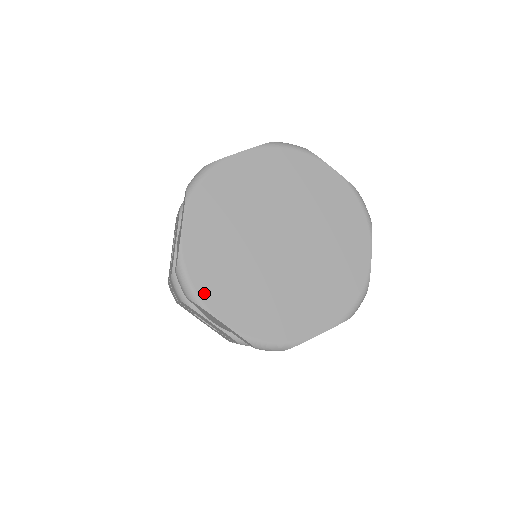
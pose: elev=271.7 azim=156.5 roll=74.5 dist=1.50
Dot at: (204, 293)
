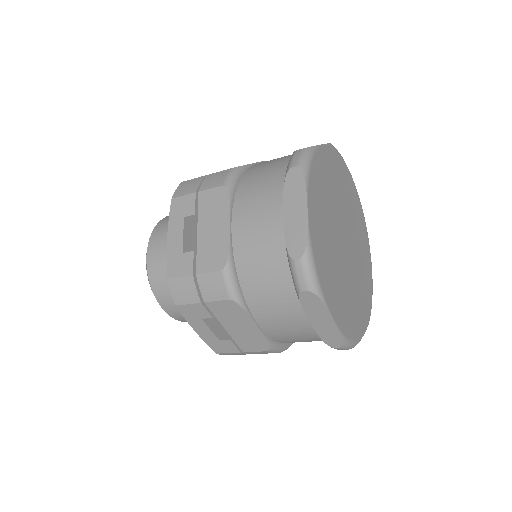
Dot at: (312, 180)
